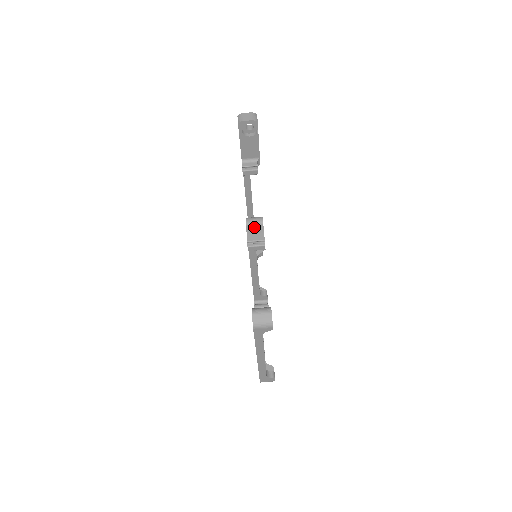
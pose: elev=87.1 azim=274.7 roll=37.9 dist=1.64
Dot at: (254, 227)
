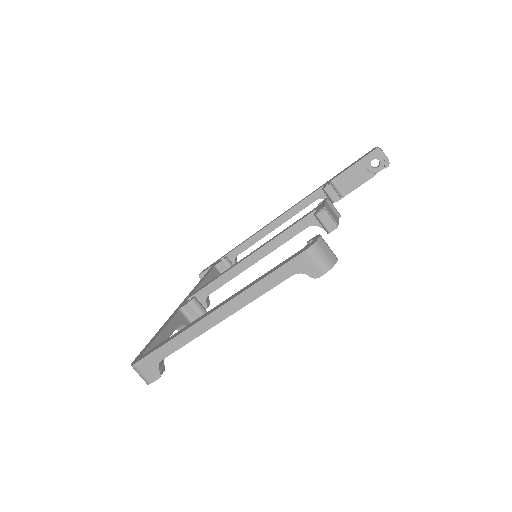
Dot at: (332, 210)
